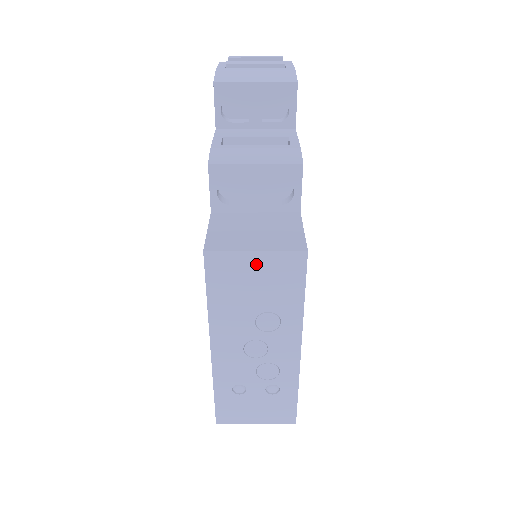
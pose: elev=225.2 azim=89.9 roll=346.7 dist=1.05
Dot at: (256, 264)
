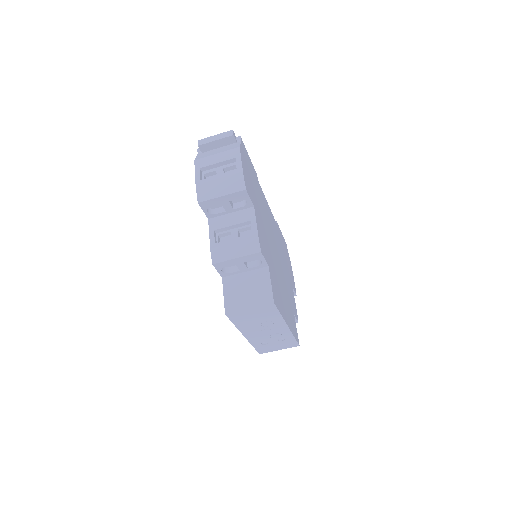
Dot at: (252, 312)
